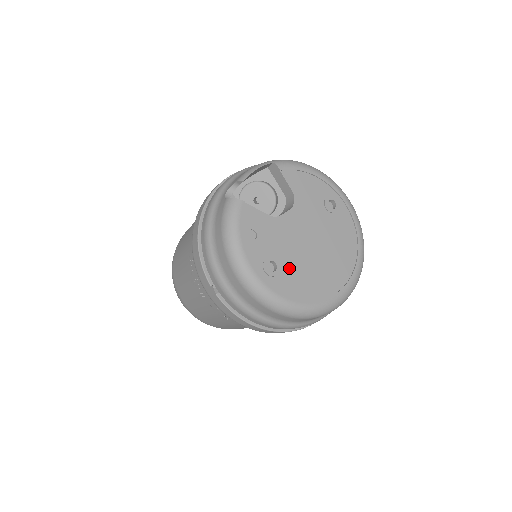
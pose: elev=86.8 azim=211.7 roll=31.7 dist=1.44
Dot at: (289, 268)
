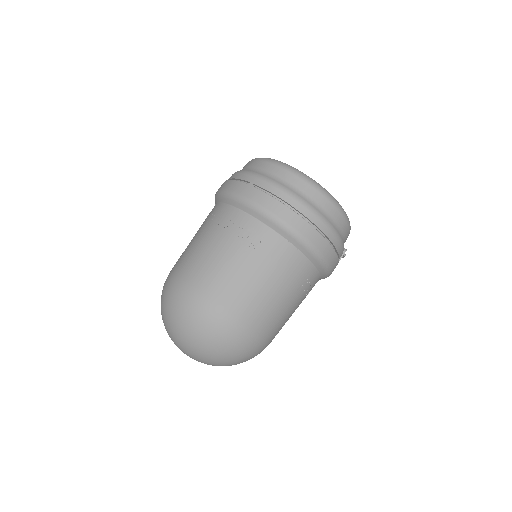
Dot at: occluded
